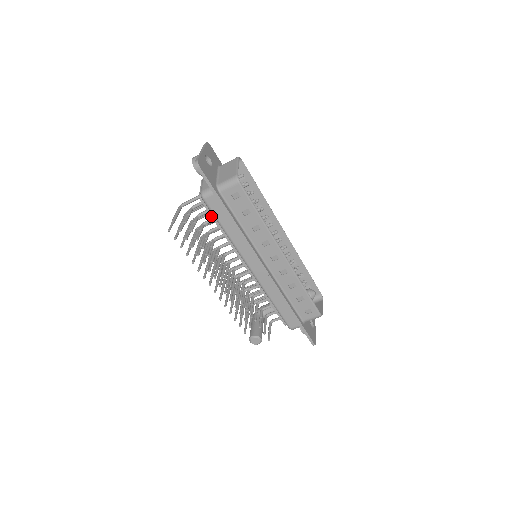
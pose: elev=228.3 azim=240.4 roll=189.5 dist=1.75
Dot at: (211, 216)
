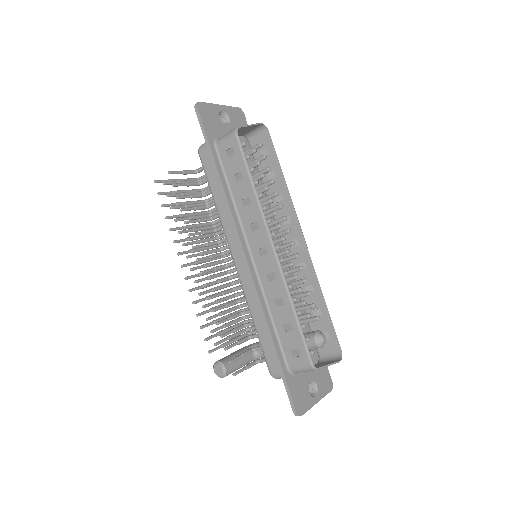
Dot at: (207, 181)
